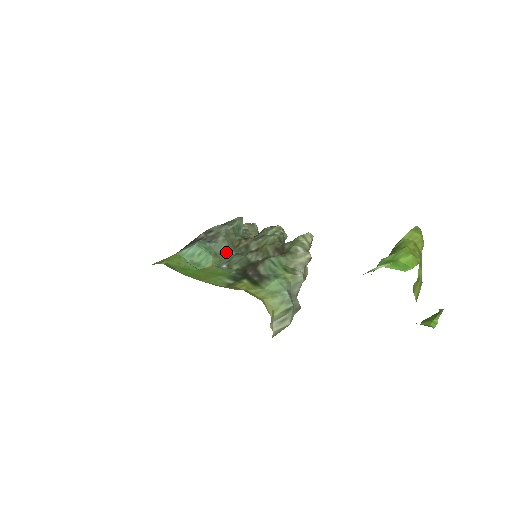
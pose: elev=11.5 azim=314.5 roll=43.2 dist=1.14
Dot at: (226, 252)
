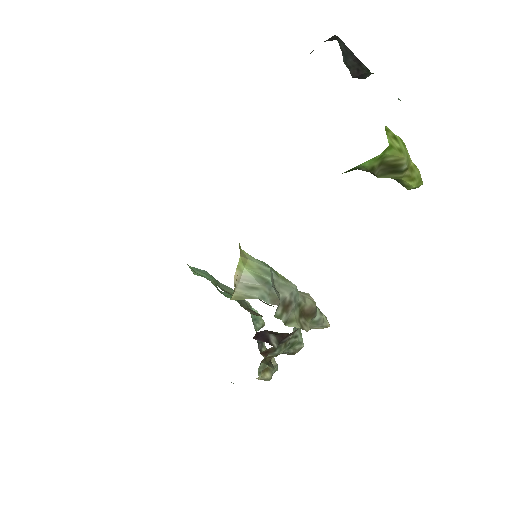
Dot at: (231, 294)
